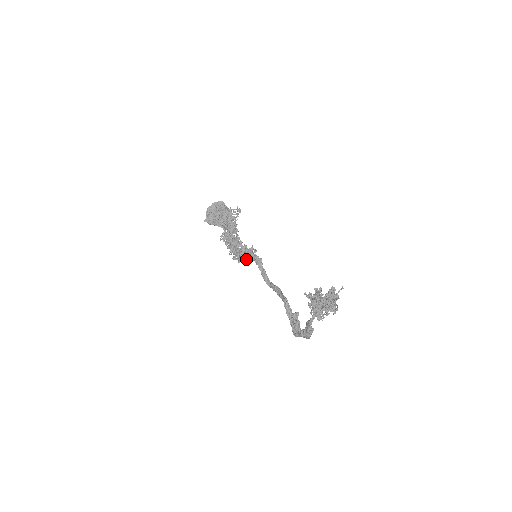
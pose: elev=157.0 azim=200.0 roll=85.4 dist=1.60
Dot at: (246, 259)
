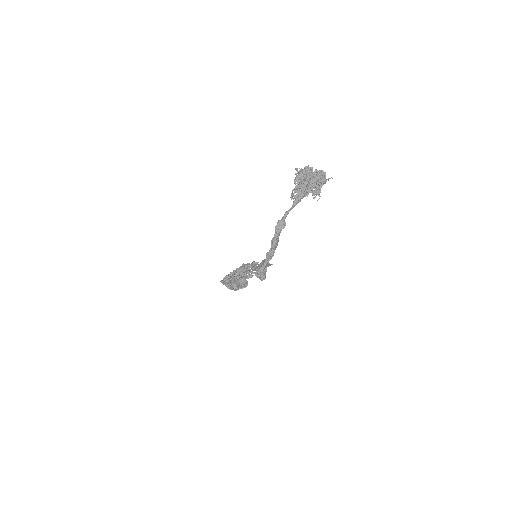
Dot at: (244, 268)
